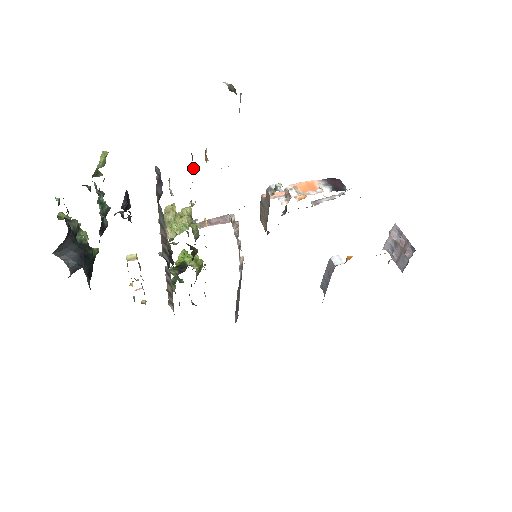
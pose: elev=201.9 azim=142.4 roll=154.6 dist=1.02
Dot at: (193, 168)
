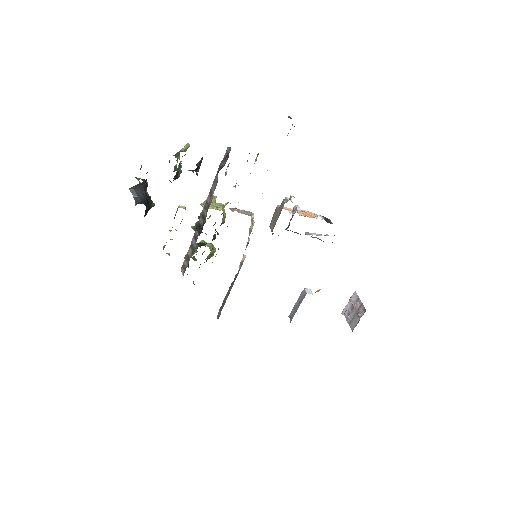
Dot at: (247, 160)
